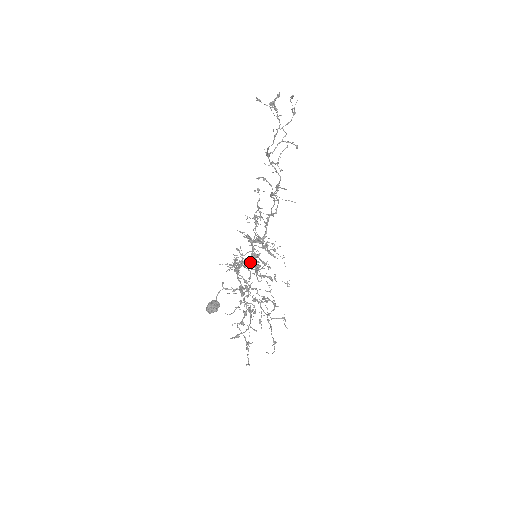
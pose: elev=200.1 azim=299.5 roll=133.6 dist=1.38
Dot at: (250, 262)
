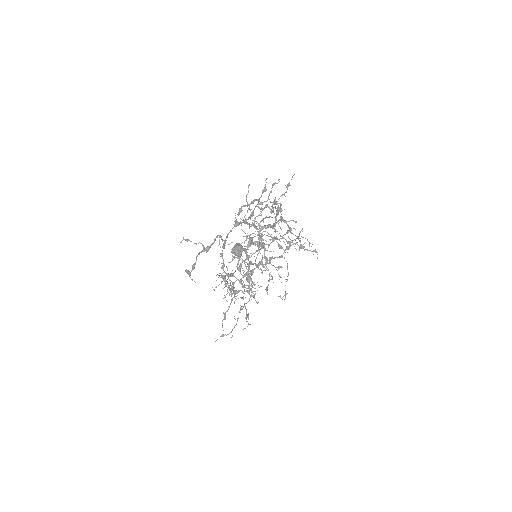
Dot at: (233, 290)
